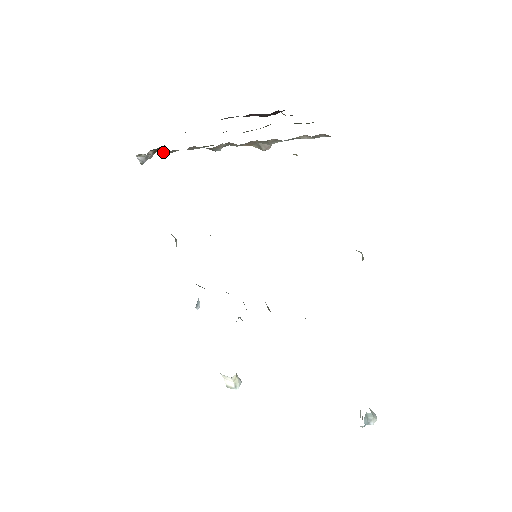
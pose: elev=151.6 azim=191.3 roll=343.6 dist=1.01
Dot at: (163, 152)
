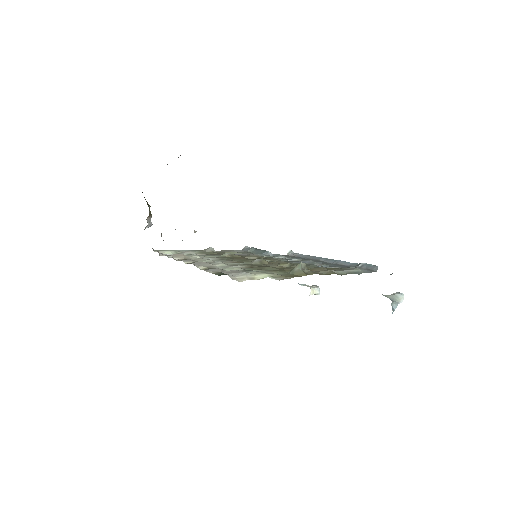
Dot at: occluded
